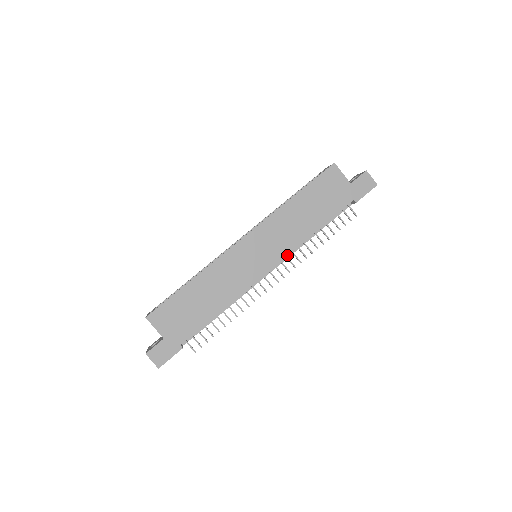
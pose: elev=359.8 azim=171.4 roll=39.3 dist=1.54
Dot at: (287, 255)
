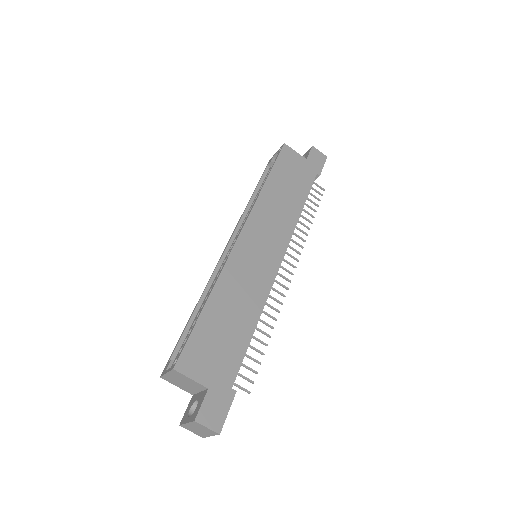
Dot at: occluded
